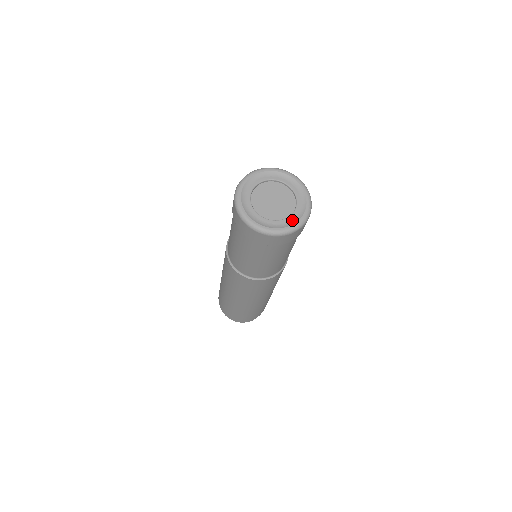
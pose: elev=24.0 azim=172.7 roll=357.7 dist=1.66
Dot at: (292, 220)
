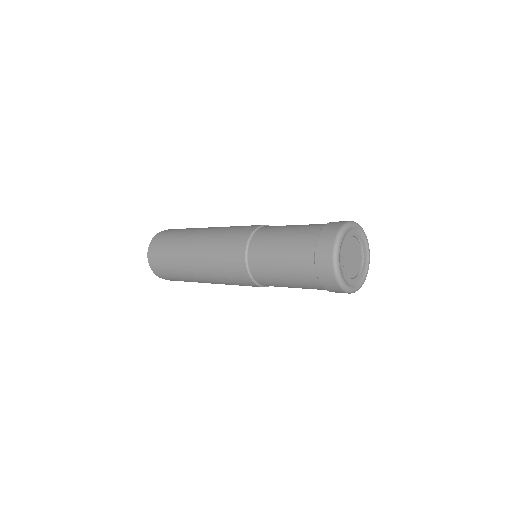
Dot at: (365, 266)
